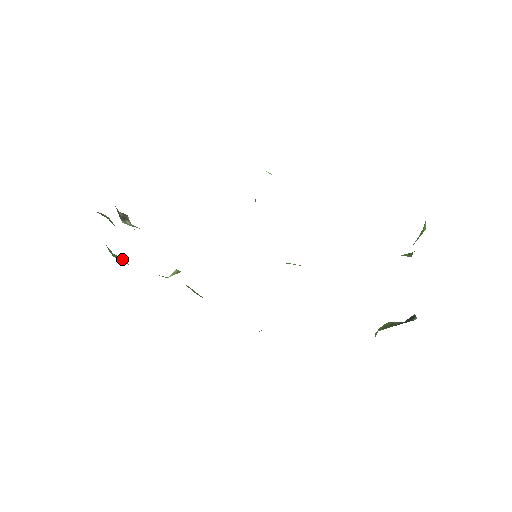
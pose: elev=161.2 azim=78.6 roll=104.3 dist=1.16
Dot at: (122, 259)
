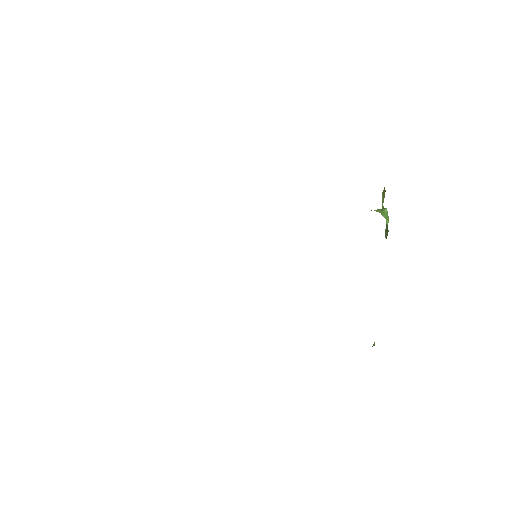
Dot at: occluded
